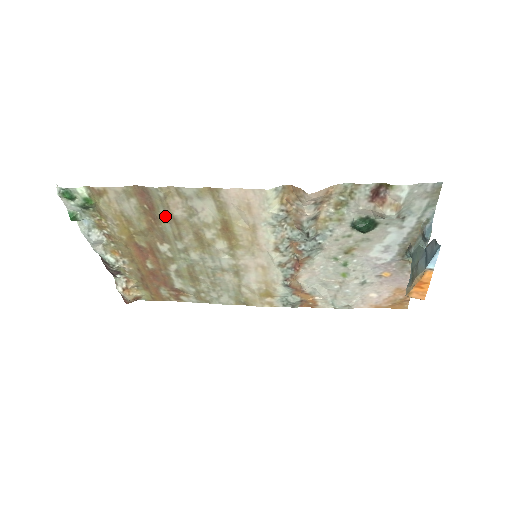
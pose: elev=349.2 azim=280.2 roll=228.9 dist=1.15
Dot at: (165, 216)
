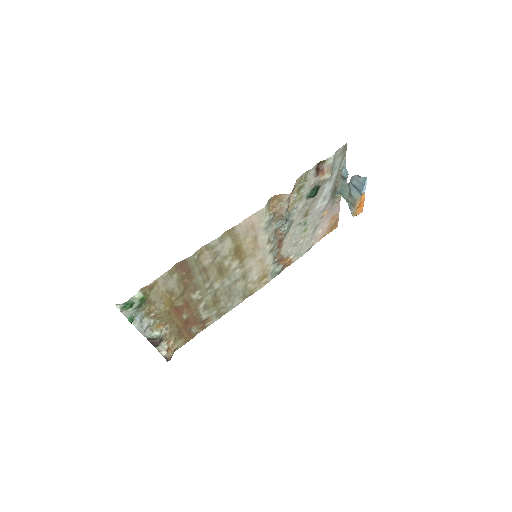
Dot at: (198, 271)
